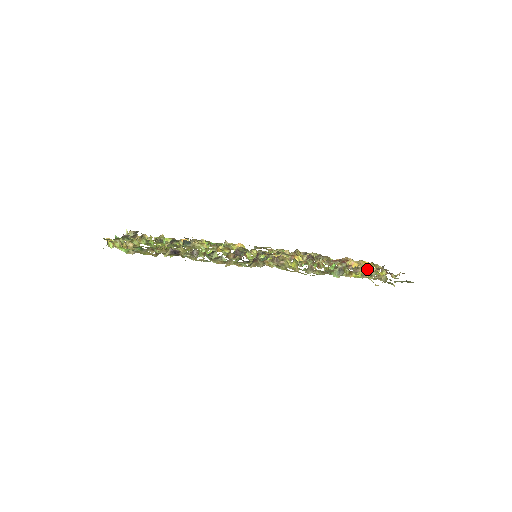
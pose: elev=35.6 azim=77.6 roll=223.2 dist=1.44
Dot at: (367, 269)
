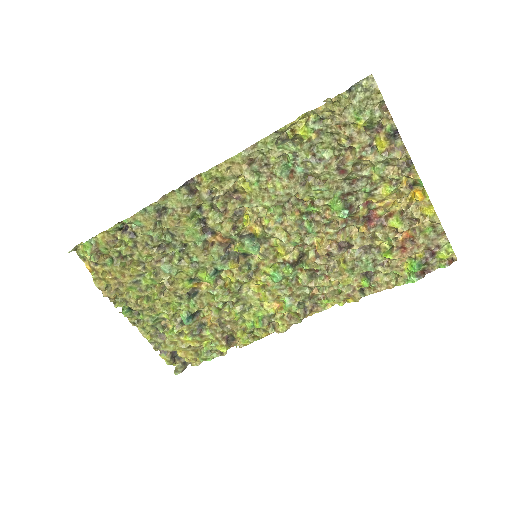
Dot at: (370, 162)
